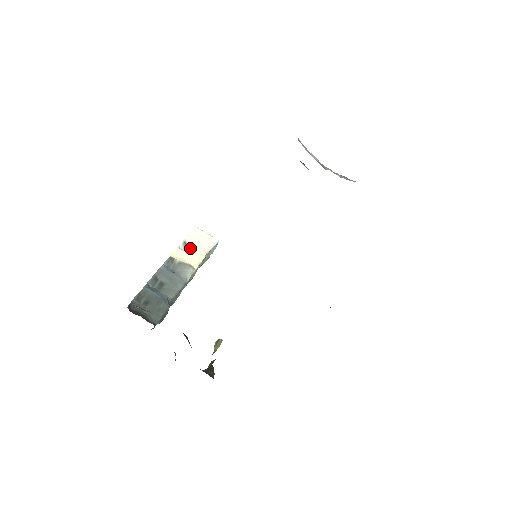
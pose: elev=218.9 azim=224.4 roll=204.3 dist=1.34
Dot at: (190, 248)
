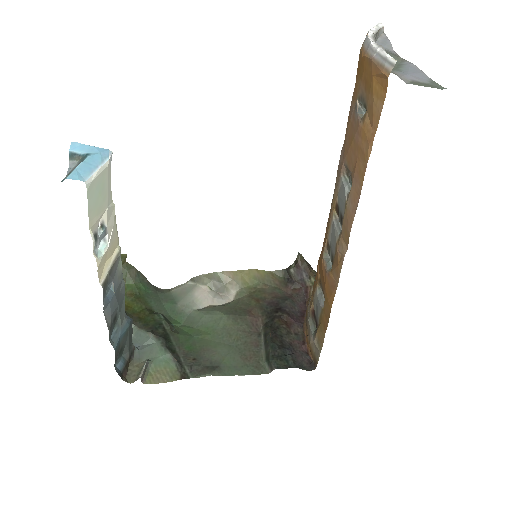
Dot at: (104, 234)
